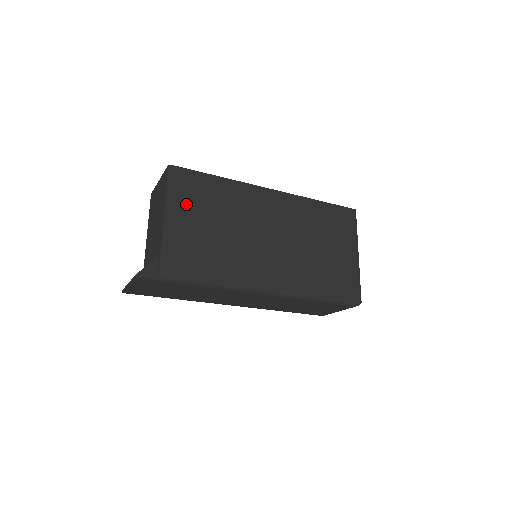
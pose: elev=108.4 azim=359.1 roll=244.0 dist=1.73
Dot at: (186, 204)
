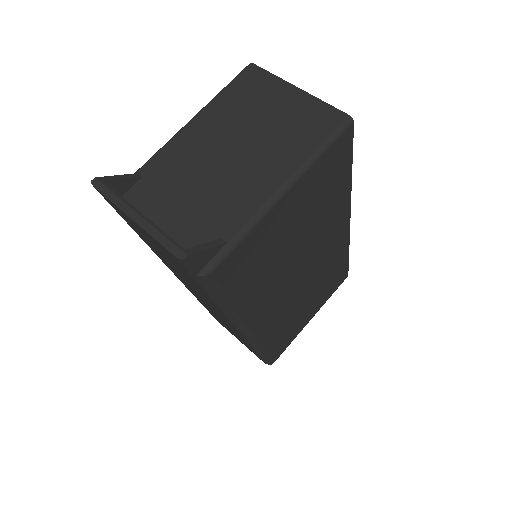
Dot at: (310, 189)
